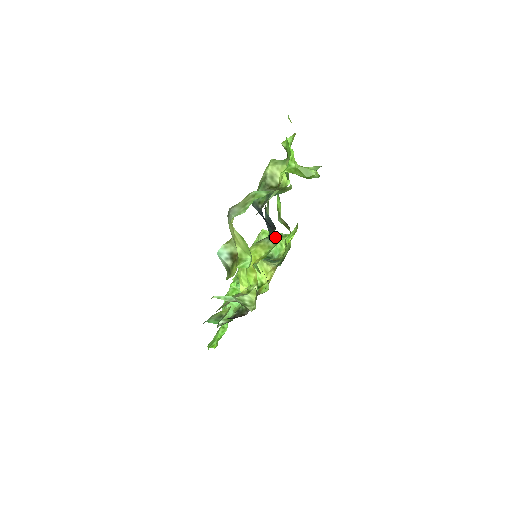
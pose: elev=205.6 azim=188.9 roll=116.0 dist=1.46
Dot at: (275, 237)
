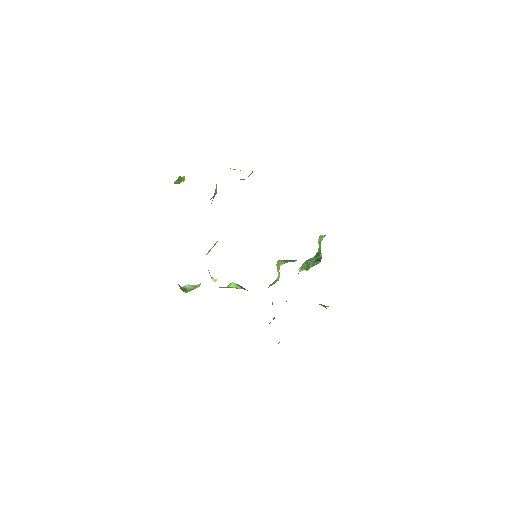
Dot at: occluded
